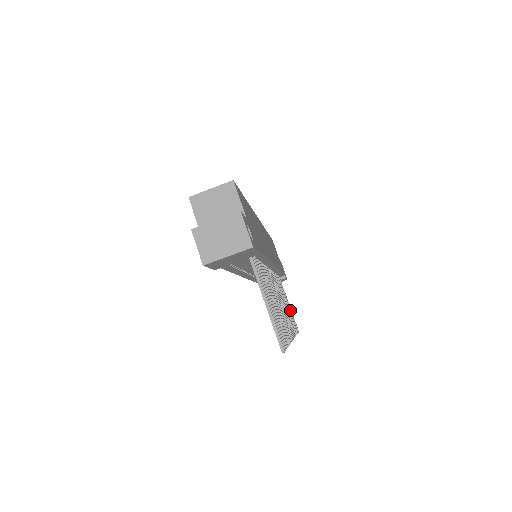
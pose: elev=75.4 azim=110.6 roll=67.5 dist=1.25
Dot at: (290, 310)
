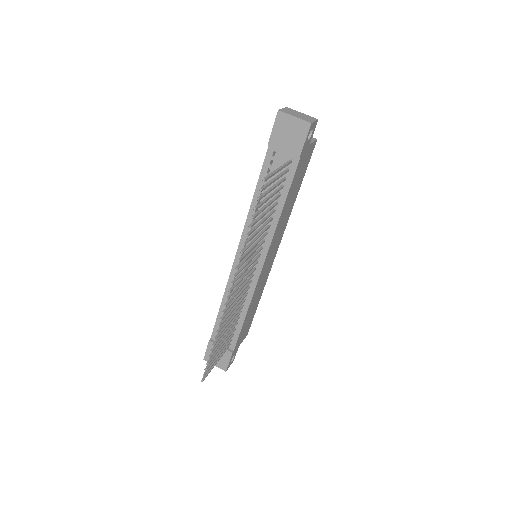
Dot at: (218, 354)
